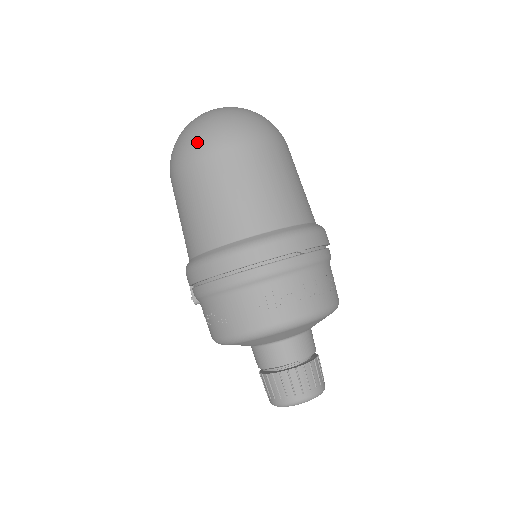
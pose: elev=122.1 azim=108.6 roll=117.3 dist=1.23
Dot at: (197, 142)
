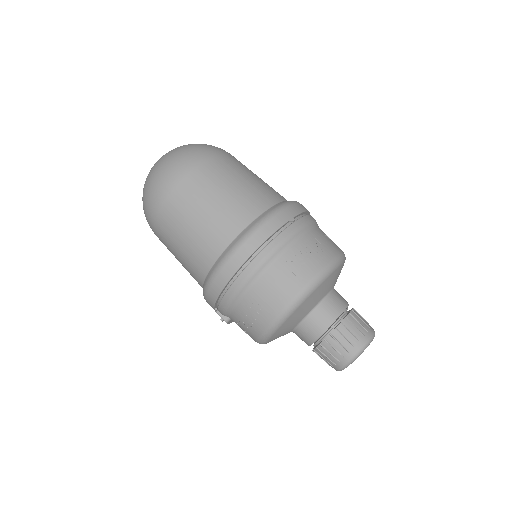
Dot at: (162, 182)
